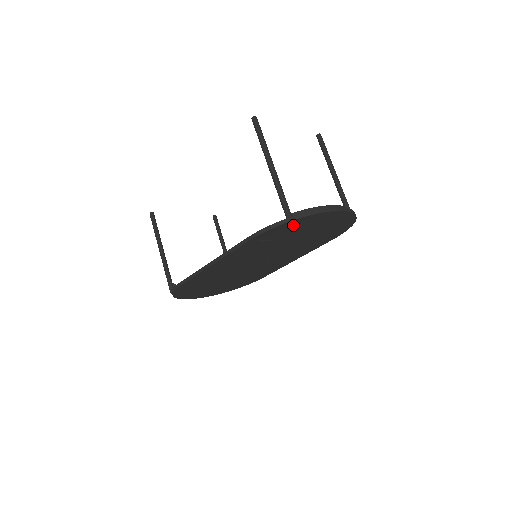
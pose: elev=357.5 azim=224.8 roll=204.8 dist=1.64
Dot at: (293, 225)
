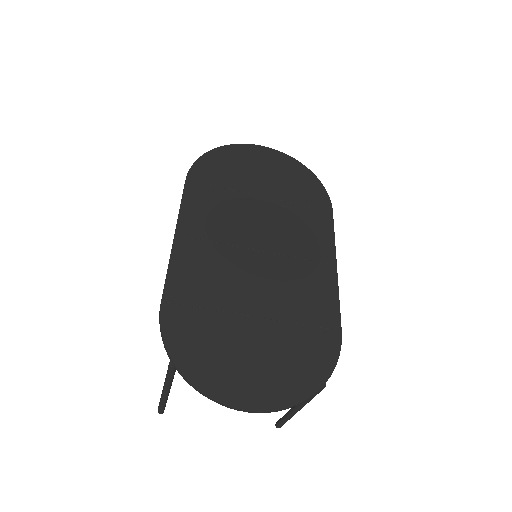
Dot at: (221, 161)
